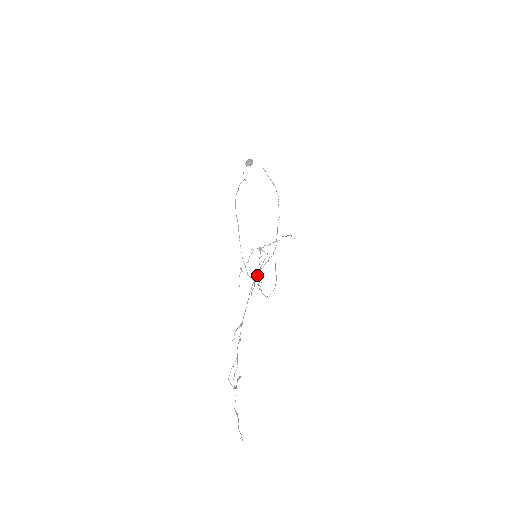
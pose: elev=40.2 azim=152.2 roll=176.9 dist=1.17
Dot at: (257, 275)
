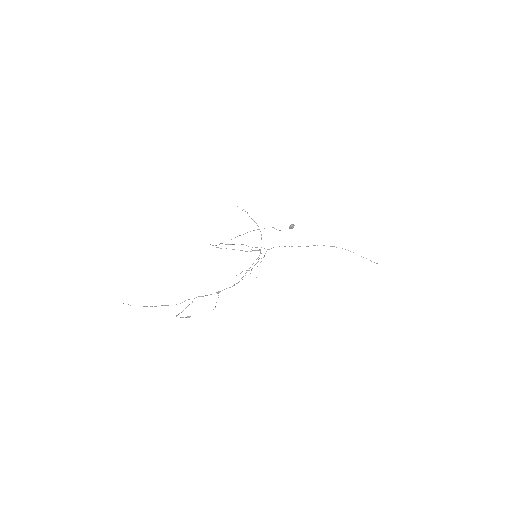
Dot at: occluded
